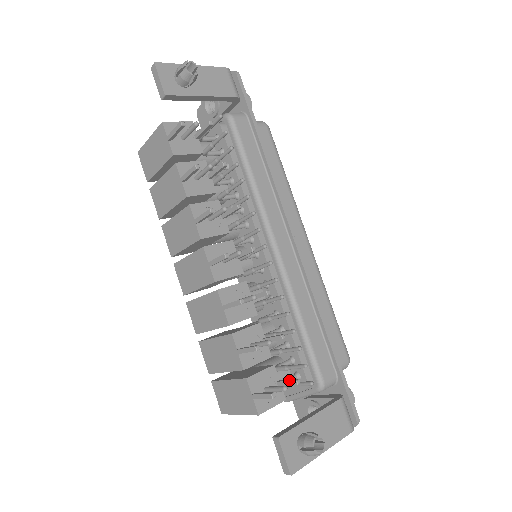
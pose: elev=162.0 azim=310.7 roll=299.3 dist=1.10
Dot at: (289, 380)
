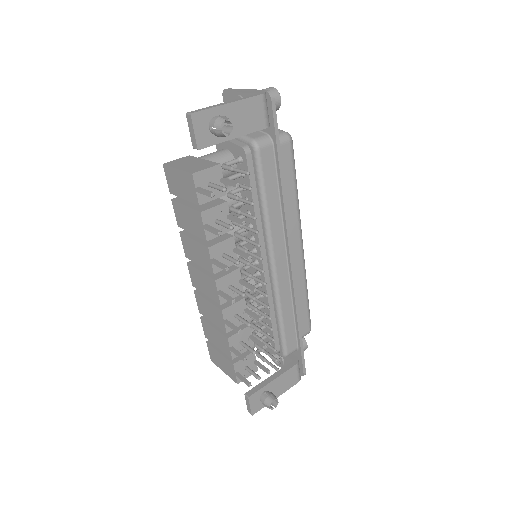
Dot at: (263, 367)
